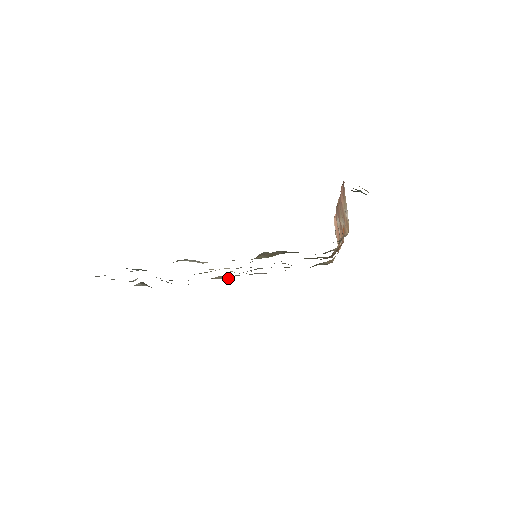
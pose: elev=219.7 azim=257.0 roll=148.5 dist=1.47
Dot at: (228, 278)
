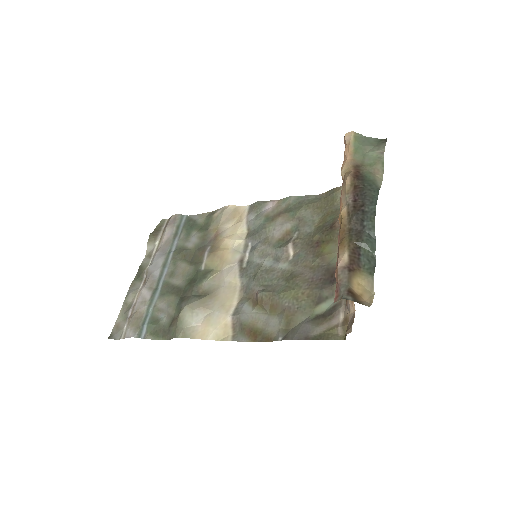
Dot at: (234, 221)
